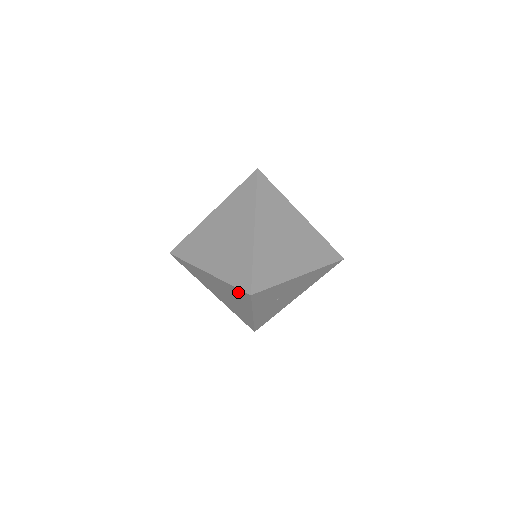
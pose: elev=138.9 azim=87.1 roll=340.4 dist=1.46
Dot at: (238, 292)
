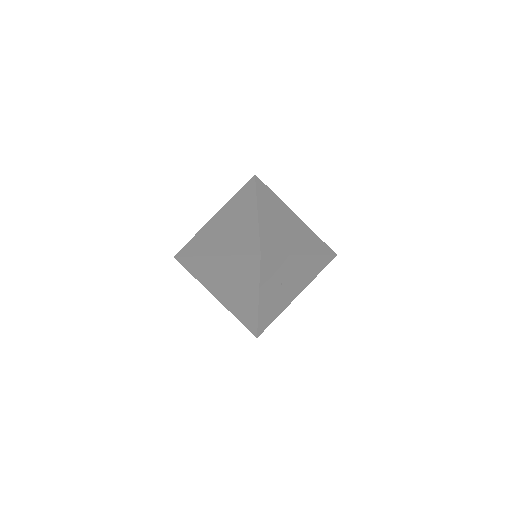
Dot at: (246, 263)
